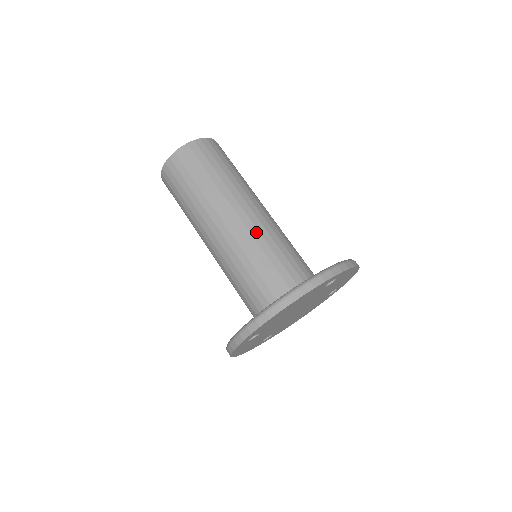
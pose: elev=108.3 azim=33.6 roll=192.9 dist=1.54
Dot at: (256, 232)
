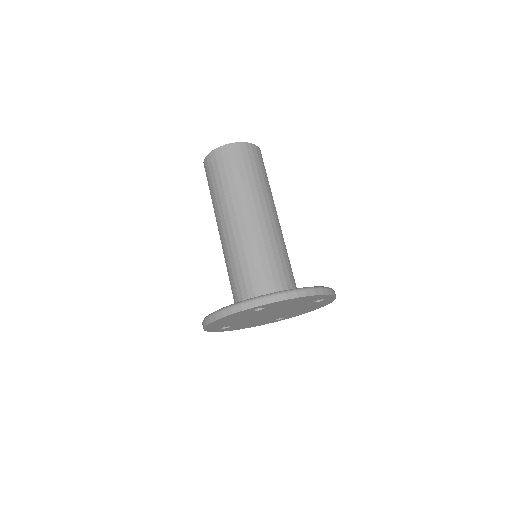
Dot at: (234, 245)
